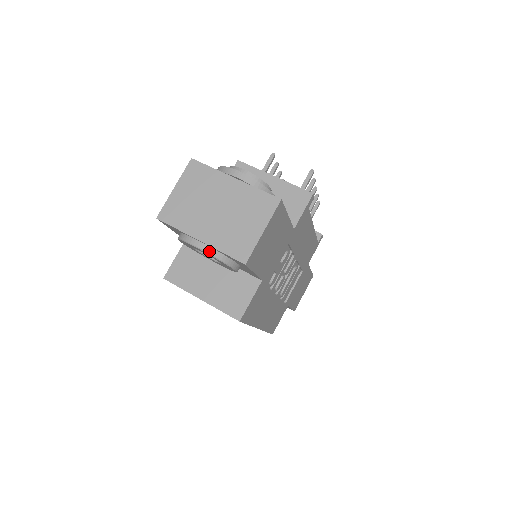
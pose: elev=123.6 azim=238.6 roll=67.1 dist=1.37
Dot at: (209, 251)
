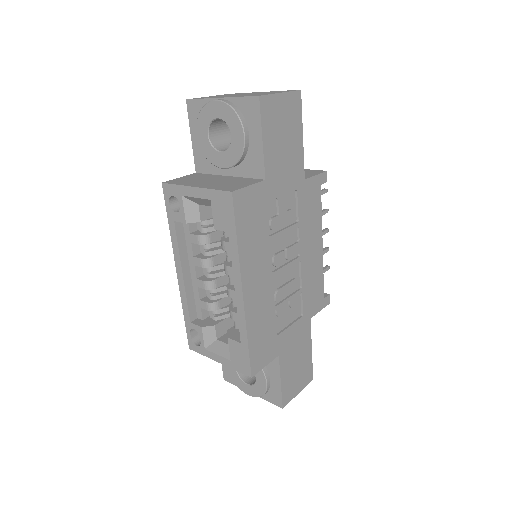
Dot at: (226, 102)
